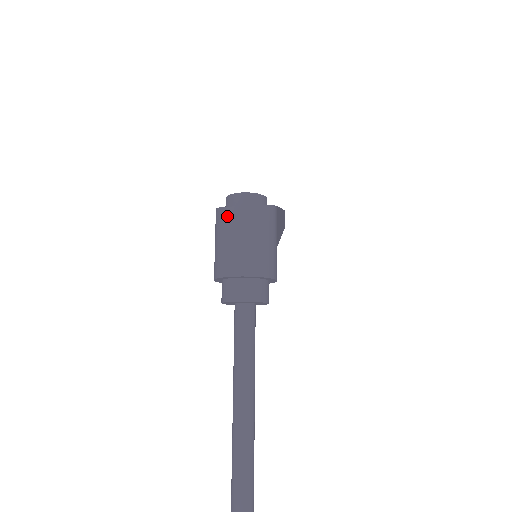
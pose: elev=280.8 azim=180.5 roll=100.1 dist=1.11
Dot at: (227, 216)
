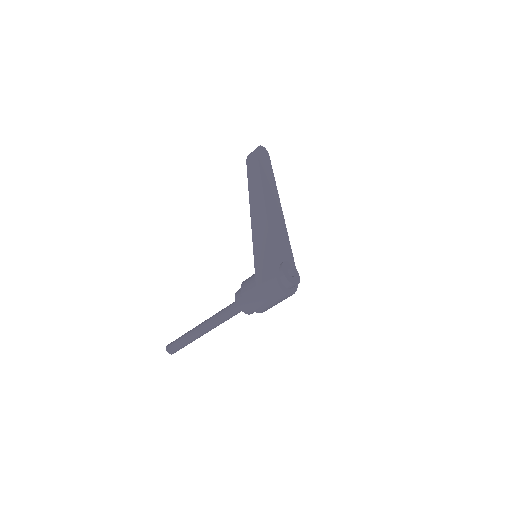
Dot at: (282, 297)
